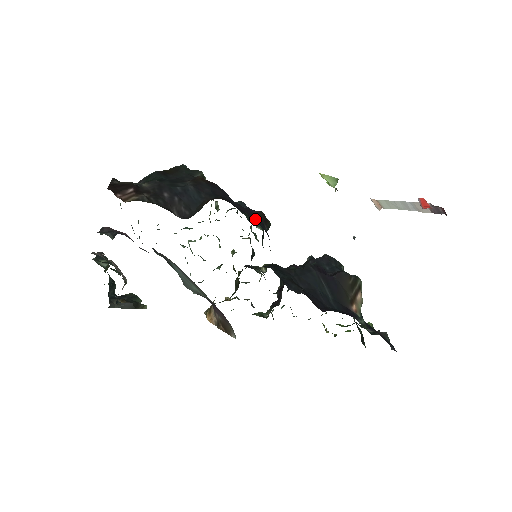
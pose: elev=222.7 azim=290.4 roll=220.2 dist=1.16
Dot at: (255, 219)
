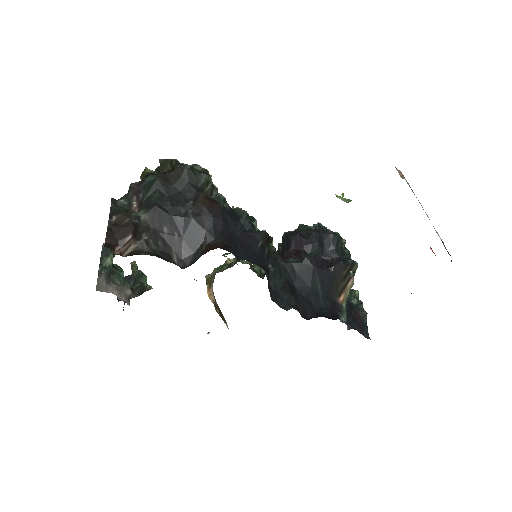
Dot at: (255, 251)
